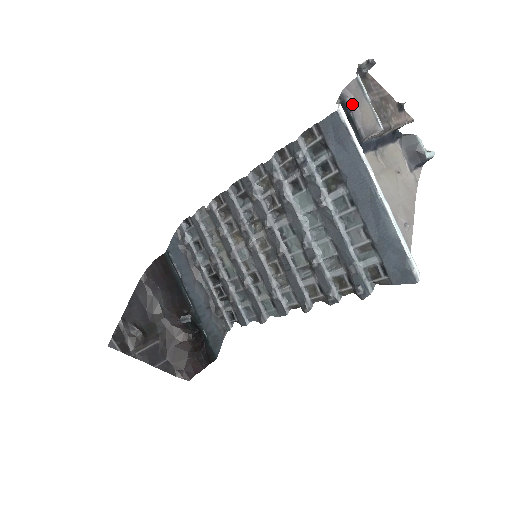
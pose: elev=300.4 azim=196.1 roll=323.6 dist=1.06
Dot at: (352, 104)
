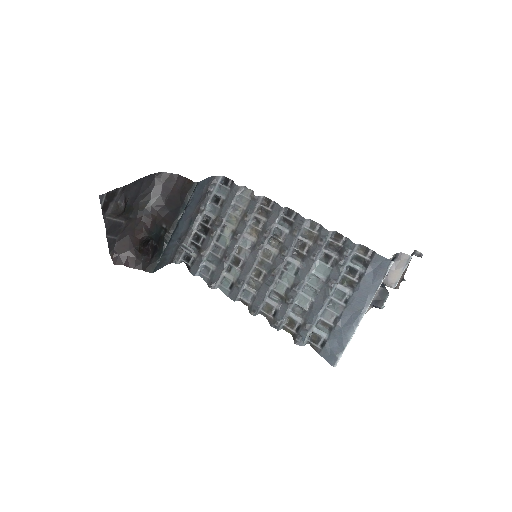
Dot at: (396, 263)
